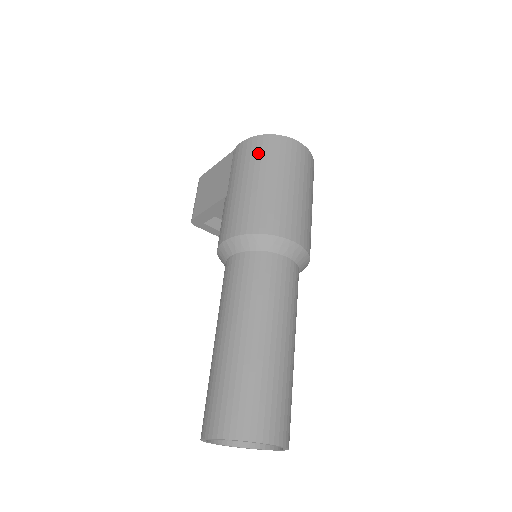
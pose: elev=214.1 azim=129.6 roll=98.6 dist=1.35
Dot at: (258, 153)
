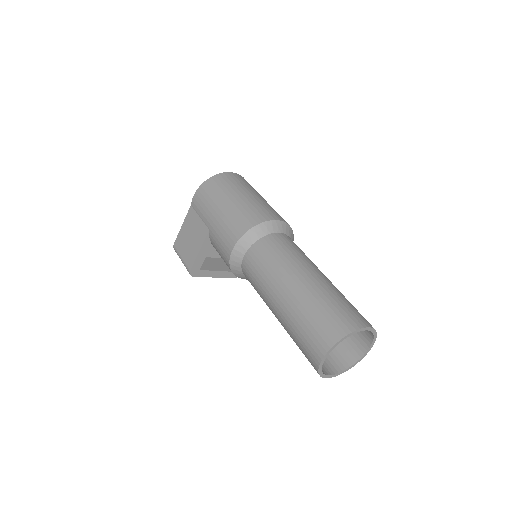
Dot at: (213, 190)
